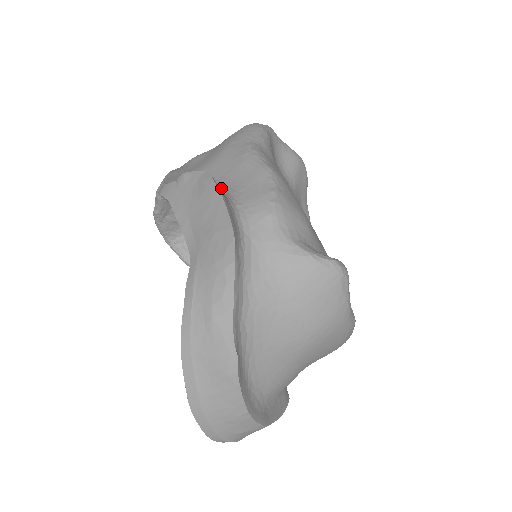
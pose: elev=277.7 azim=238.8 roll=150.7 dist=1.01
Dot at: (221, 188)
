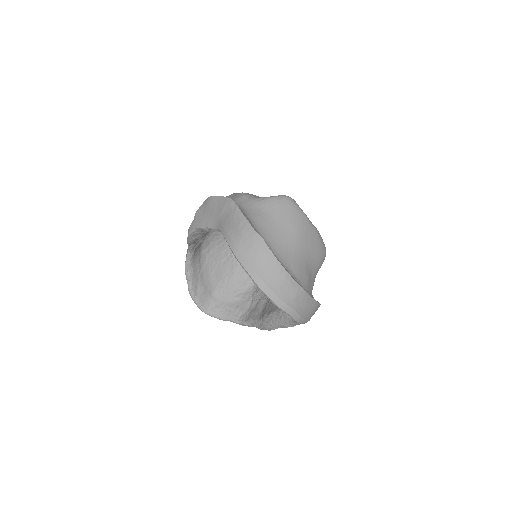
Dot at: occluded
